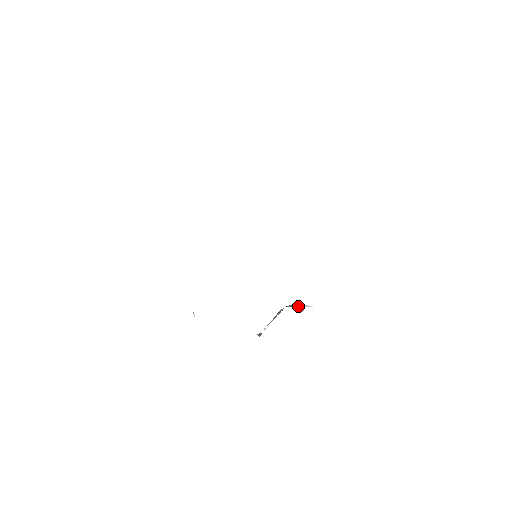
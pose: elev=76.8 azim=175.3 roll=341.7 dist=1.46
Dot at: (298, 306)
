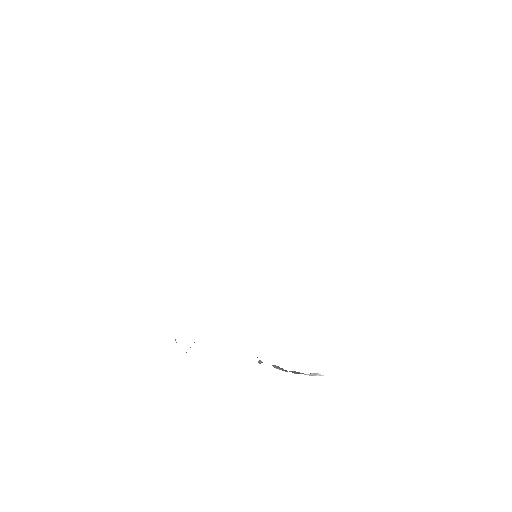
Dot at: (306, 374)
